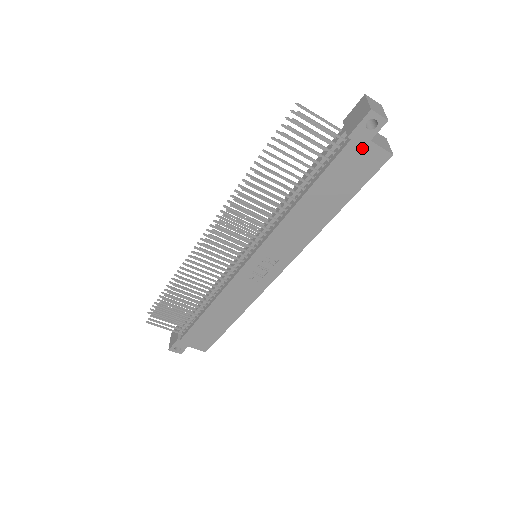
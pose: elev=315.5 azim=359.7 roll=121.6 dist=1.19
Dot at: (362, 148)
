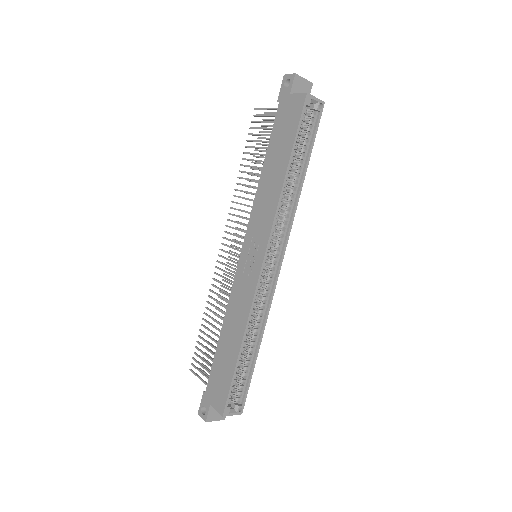
Dot at: (287, 102)
